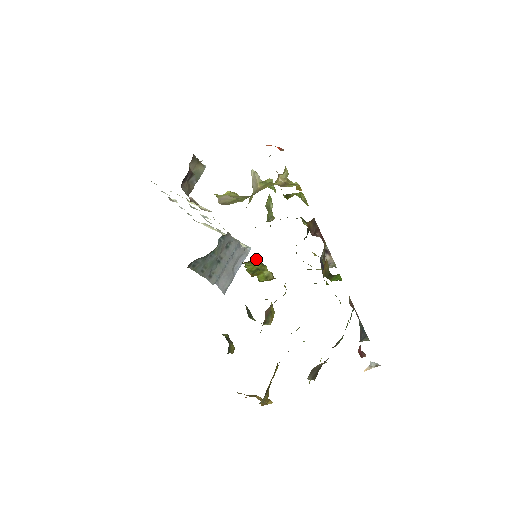
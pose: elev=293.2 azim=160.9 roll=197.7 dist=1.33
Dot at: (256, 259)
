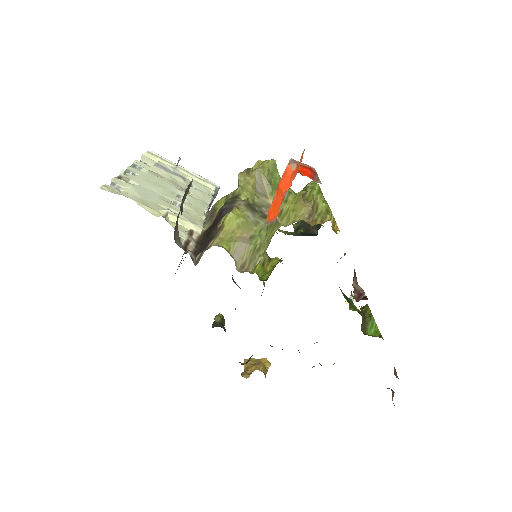
Dot at: occluded
